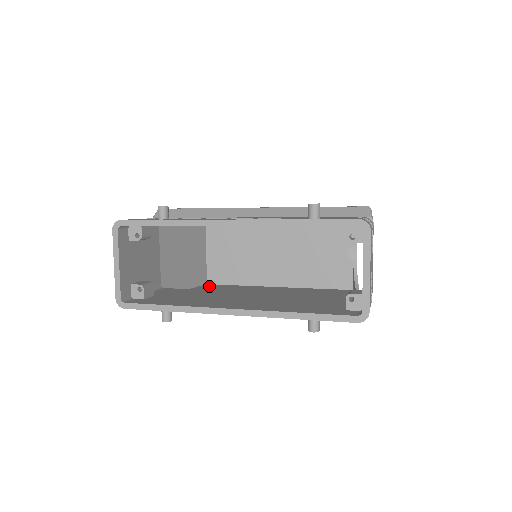
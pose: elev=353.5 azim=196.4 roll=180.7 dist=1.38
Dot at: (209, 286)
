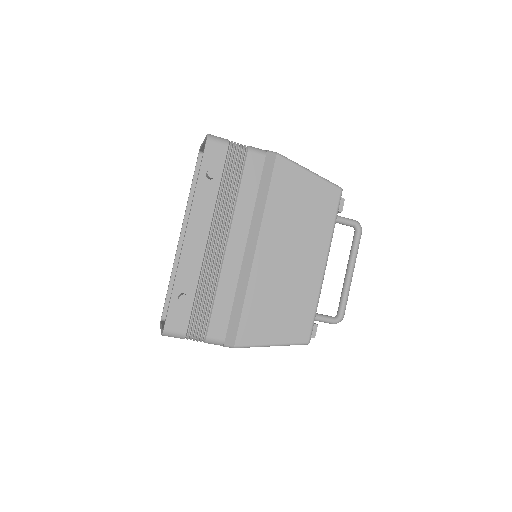
Dot at: (294, 331)
